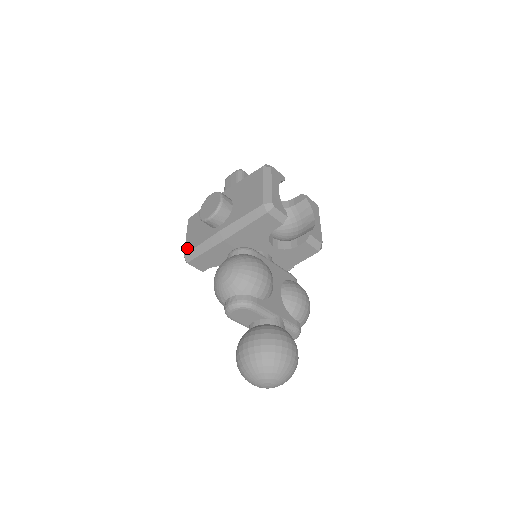
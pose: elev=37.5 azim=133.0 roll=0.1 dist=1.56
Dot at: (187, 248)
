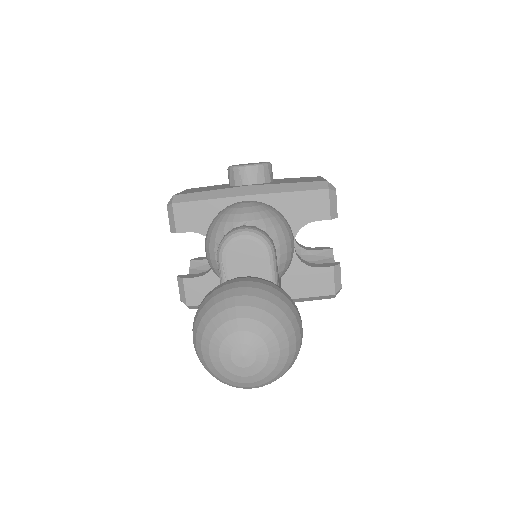
Dot at: (182, 193)
